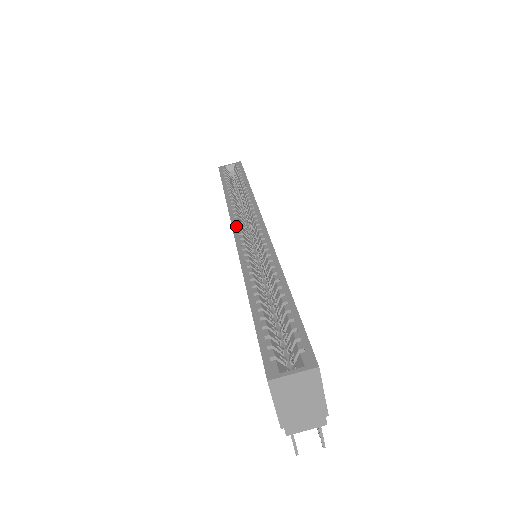
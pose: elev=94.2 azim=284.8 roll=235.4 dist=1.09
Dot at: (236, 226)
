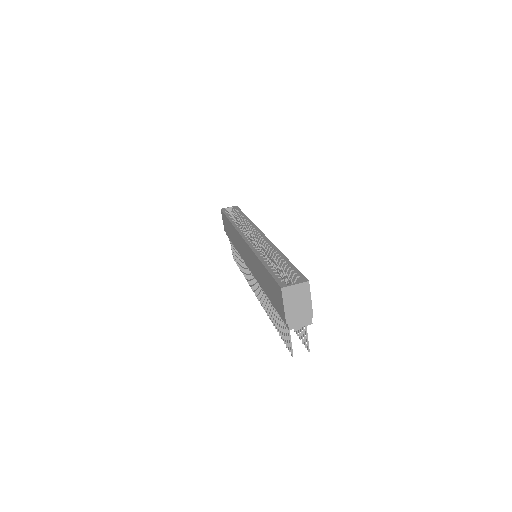
Dot at: (244, 235)
